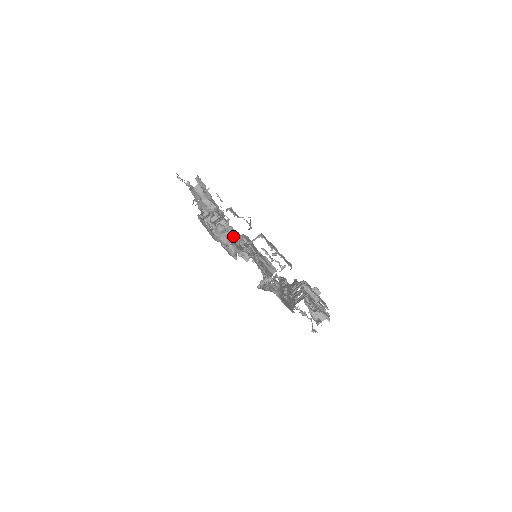
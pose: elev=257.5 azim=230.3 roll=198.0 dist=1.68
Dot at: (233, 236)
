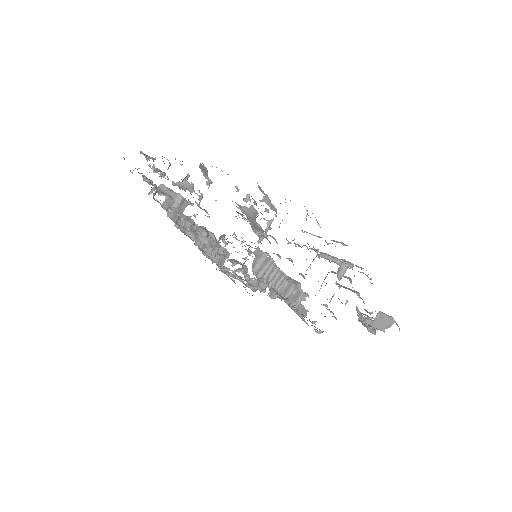
Dot at: (184, 186)
